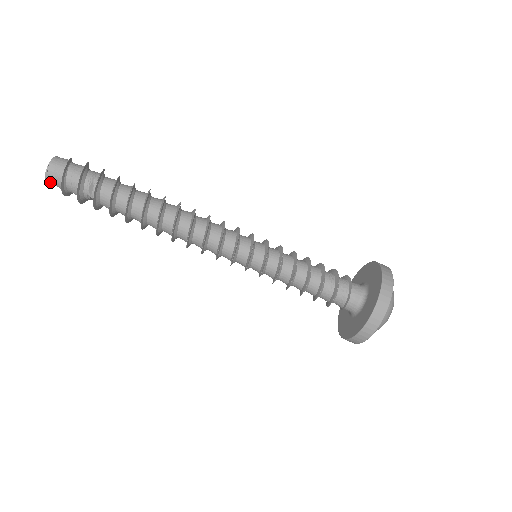
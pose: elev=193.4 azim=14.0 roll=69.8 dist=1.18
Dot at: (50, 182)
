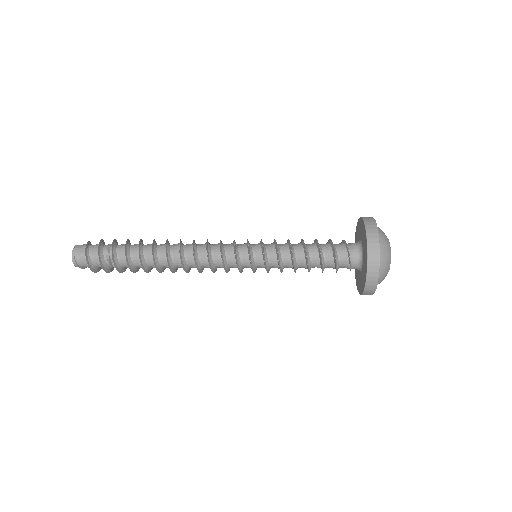
Dot at: (76, 258)
